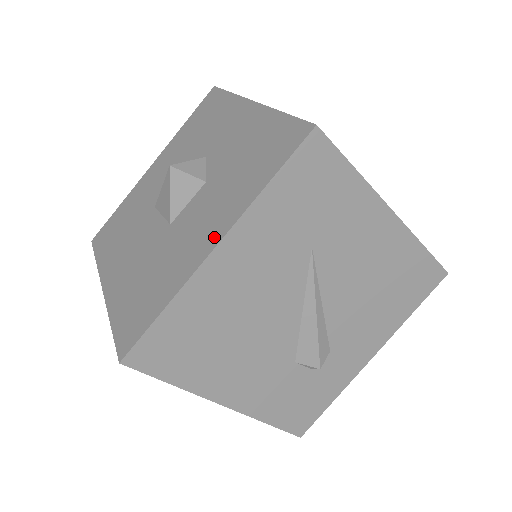
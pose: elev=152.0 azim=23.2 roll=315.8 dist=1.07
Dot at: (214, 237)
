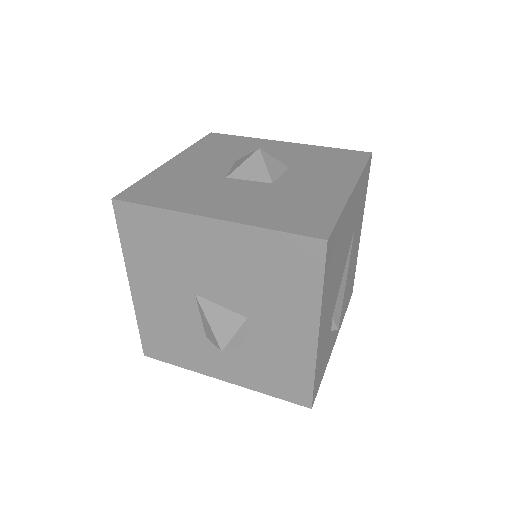
Dot at: (346, 185)
